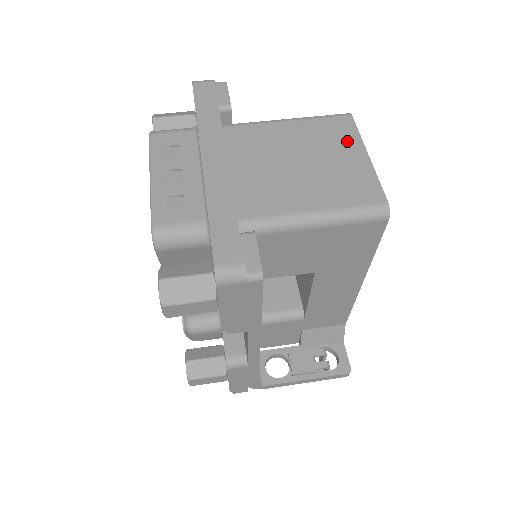
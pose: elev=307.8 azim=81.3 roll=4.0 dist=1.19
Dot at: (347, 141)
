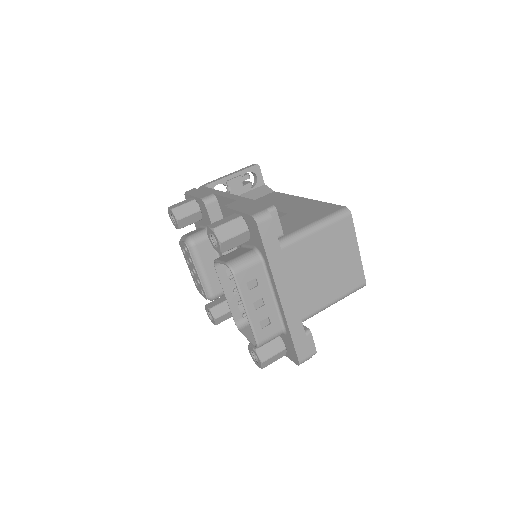
Dot at: (349, 241)
